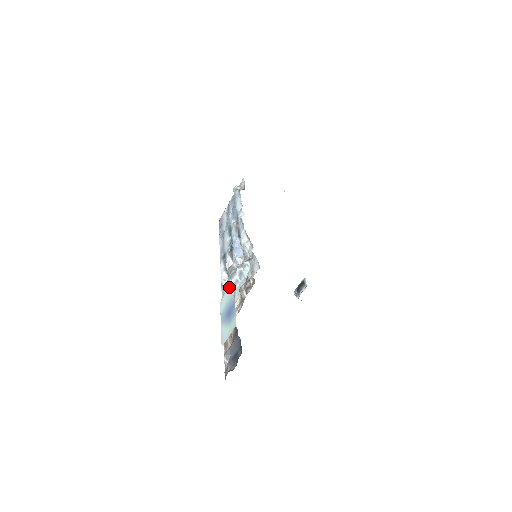
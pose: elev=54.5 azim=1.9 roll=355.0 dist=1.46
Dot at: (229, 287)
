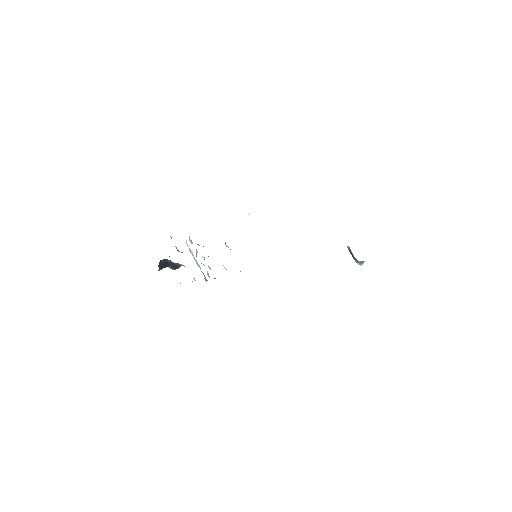
Dot at: occluded
